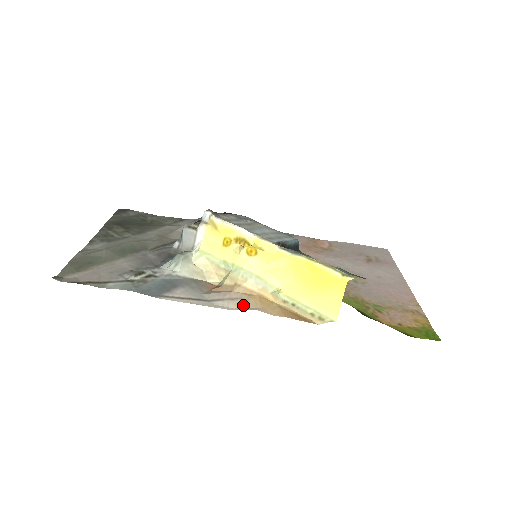
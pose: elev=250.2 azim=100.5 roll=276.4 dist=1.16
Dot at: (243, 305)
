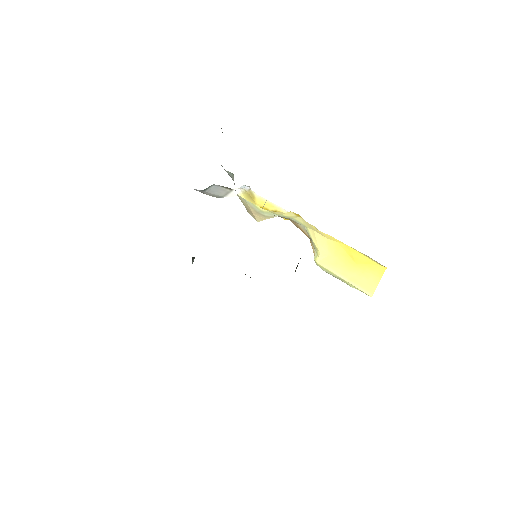
Dot at: occluded
